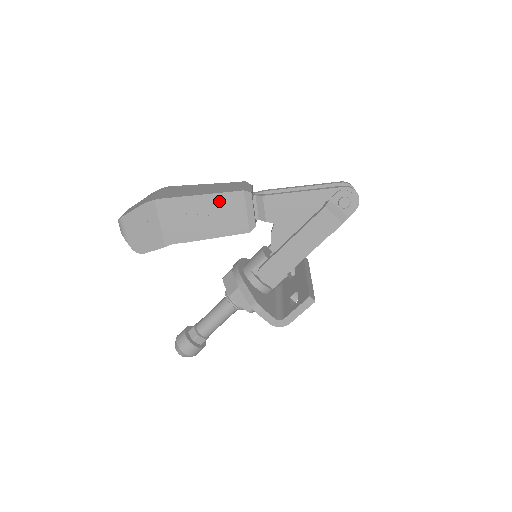
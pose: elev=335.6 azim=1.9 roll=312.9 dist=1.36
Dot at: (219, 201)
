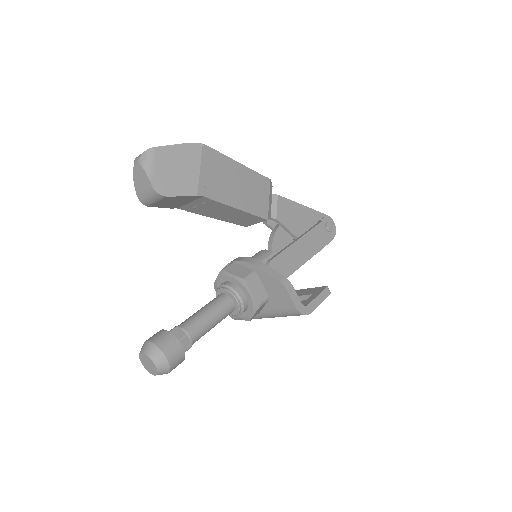
Dot at: (252, 177)
